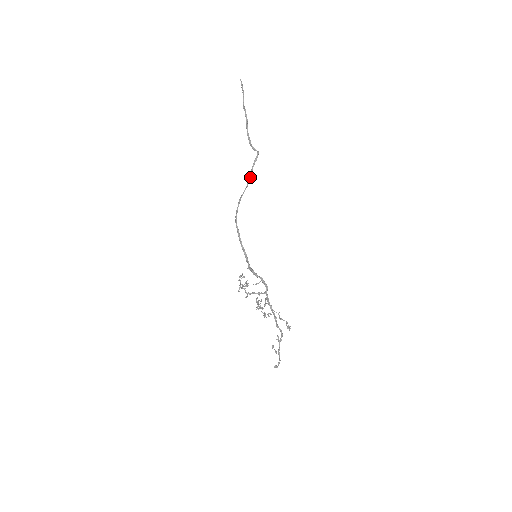
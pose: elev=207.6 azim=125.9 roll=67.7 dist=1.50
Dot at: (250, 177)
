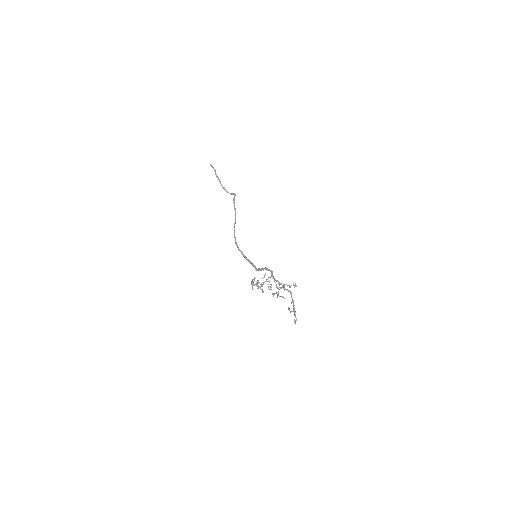
Dot at: (235, 212)
